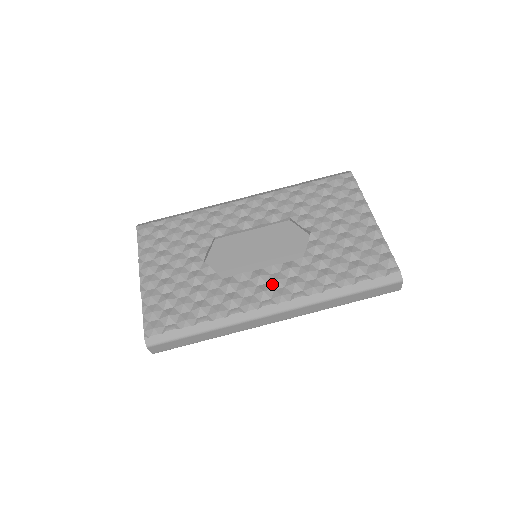
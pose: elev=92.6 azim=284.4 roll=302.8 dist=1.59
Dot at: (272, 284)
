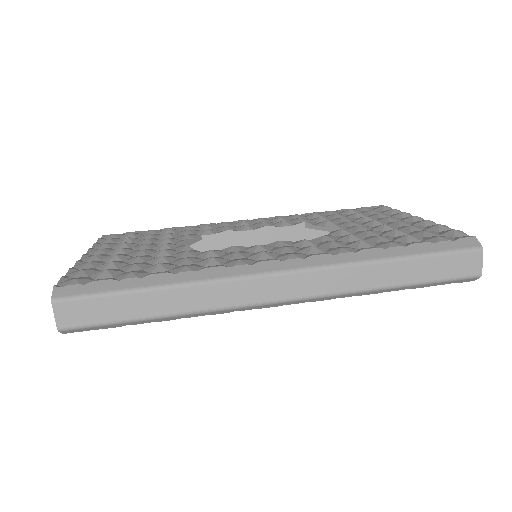
Dot at: (277, 250)
